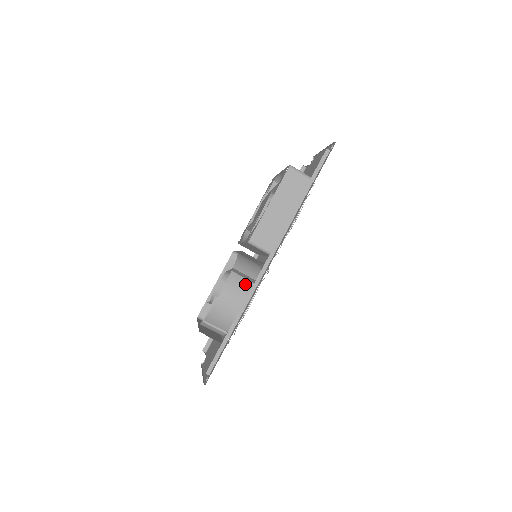
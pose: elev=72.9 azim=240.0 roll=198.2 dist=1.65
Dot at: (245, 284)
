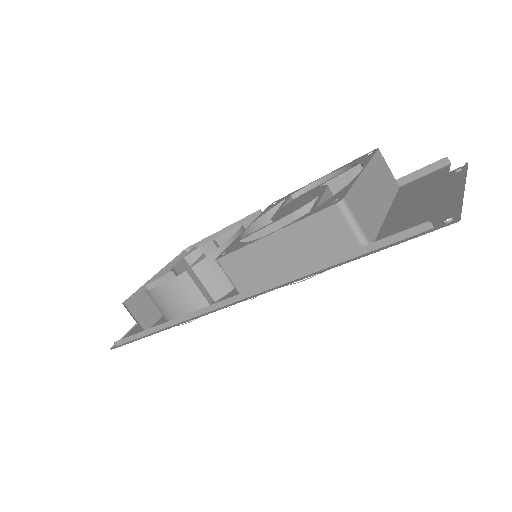
Dot at: (194, 297)
